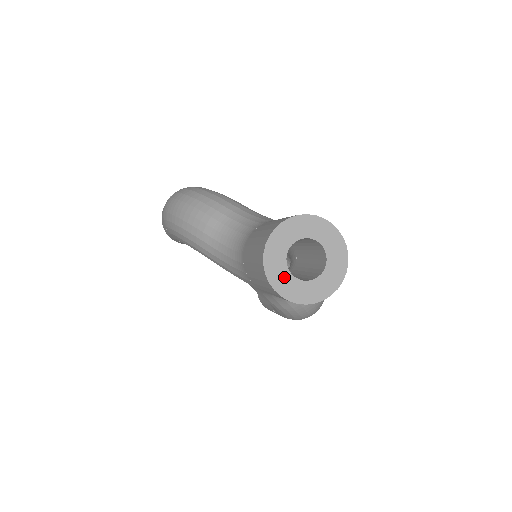
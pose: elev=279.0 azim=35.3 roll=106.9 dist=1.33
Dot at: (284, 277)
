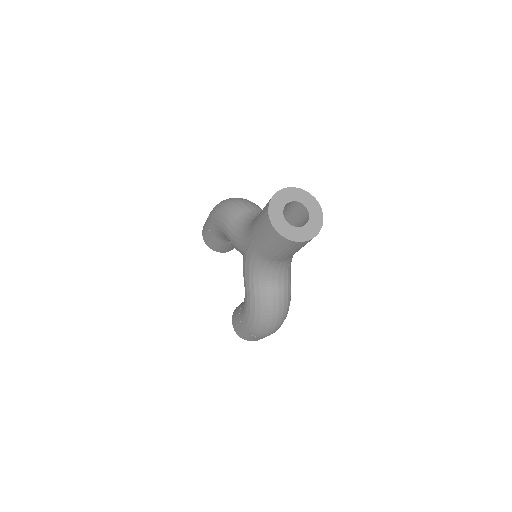
Dot at: (278, 213)
